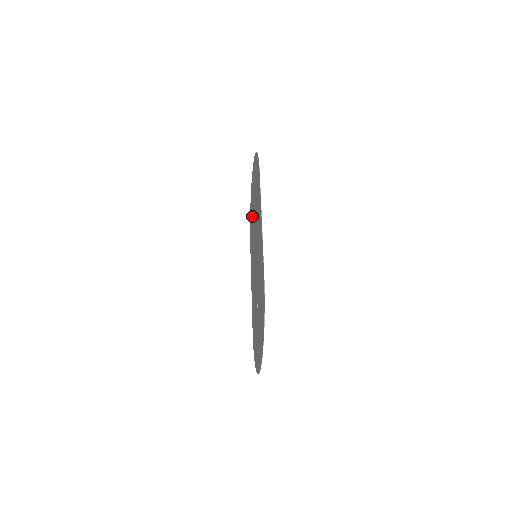
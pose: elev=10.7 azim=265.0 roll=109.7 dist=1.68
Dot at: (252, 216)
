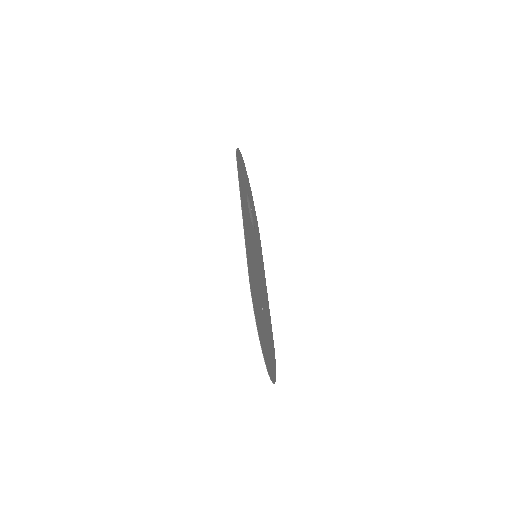
Dot at: occluded
